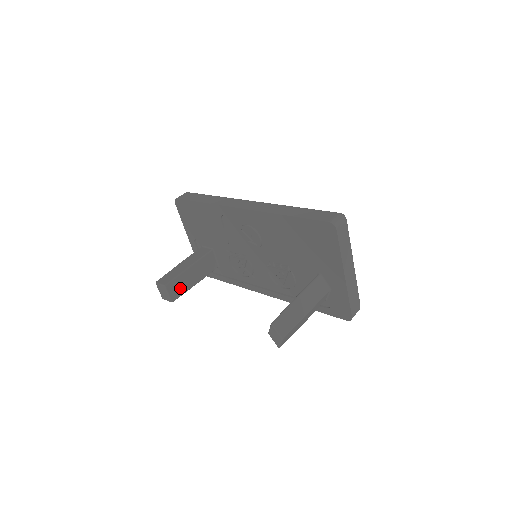
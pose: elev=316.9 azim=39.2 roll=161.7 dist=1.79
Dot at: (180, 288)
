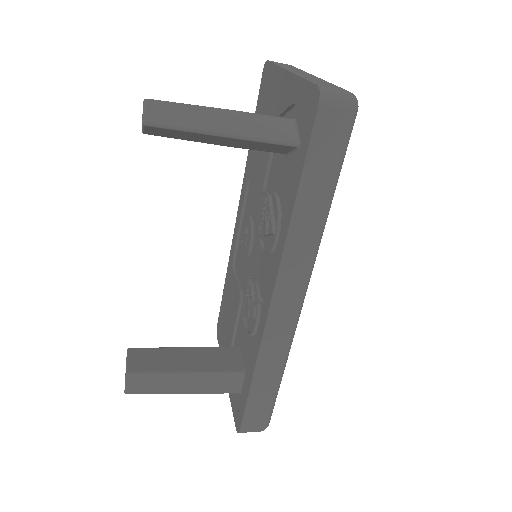
Dot at: (153, 363)
